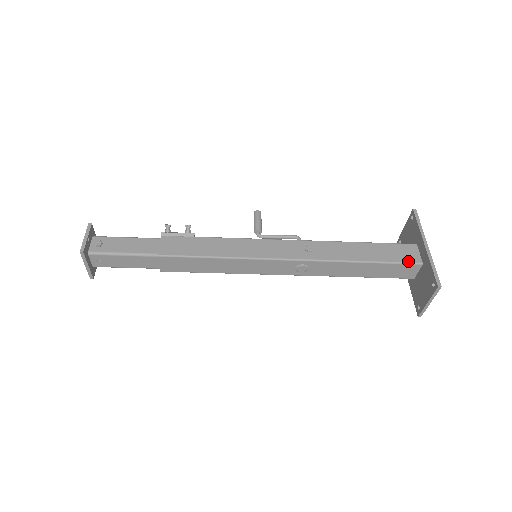
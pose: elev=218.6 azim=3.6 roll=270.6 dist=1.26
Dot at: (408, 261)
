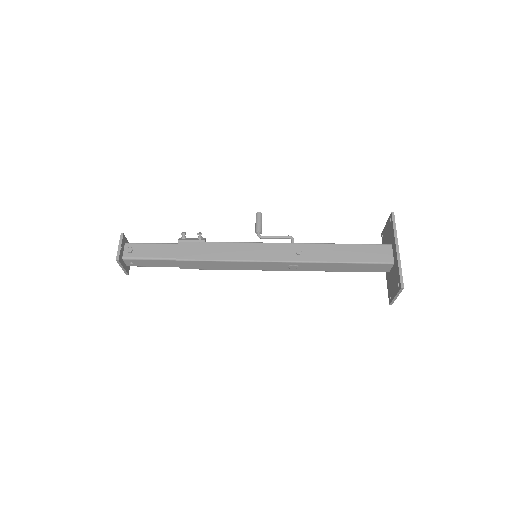
Dot at: (382, 261)
